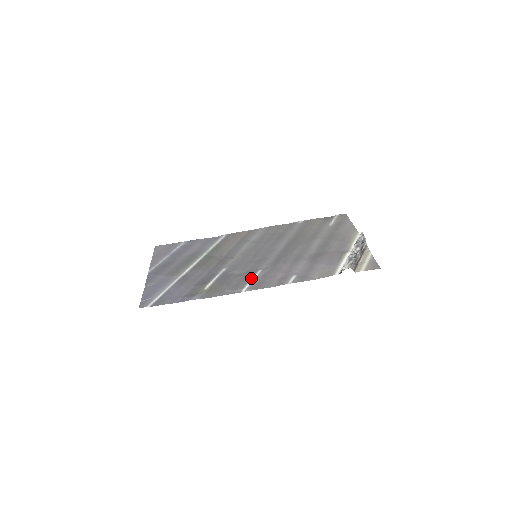
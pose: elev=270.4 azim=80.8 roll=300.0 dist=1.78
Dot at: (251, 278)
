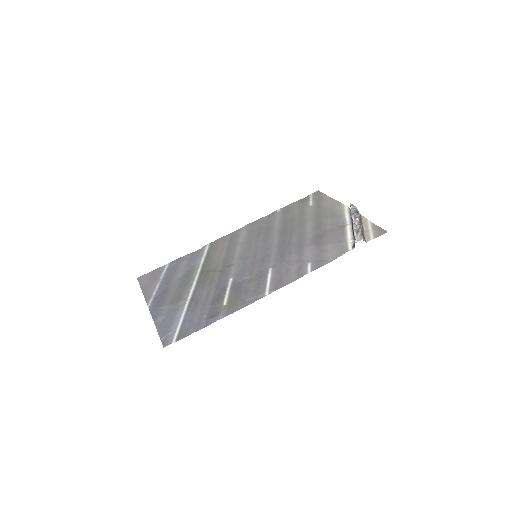
Dot at: (266, 279)
